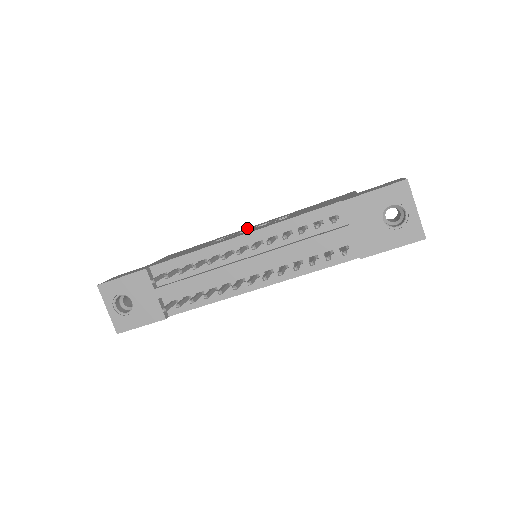
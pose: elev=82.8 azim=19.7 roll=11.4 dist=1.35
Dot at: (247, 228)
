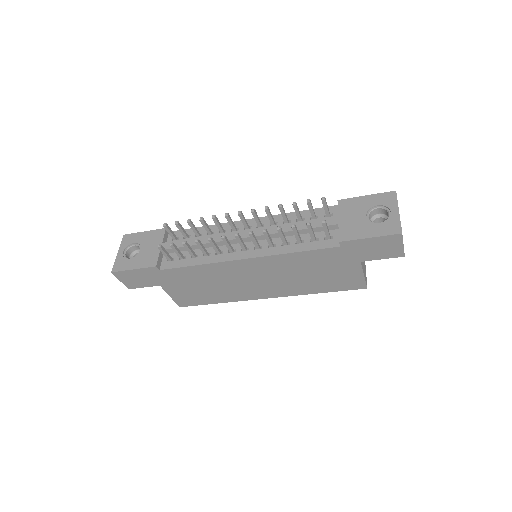
Dot at: occluded
